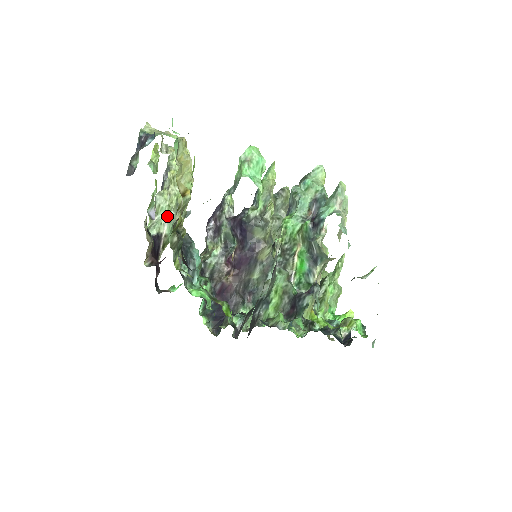
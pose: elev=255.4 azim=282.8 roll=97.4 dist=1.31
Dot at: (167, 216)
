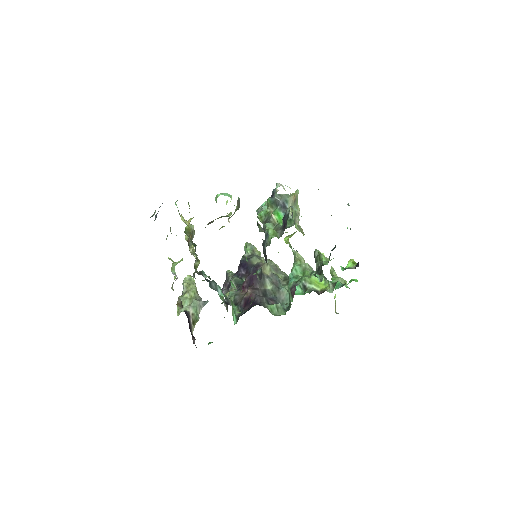
Dot at: (190, 304)
